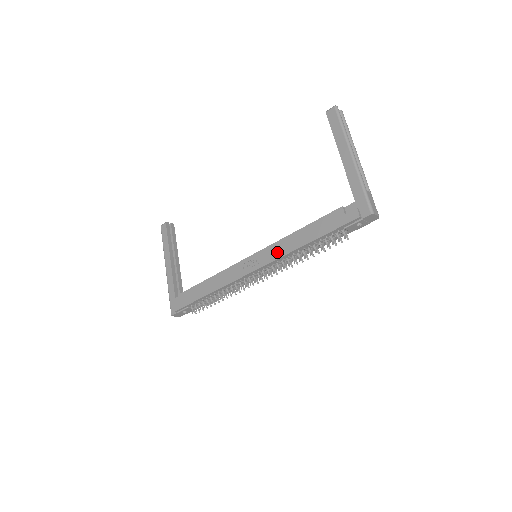
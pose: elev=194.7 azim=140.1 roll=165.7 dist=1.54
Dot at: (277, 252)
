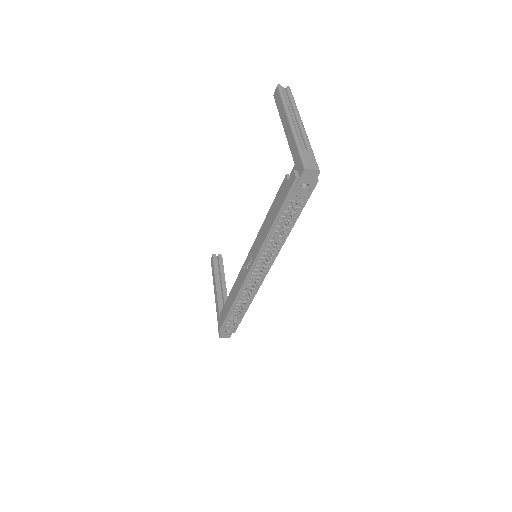
Dot at: (258, 244)
